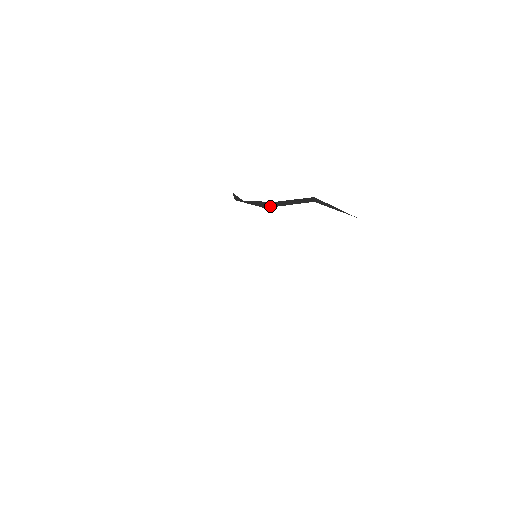
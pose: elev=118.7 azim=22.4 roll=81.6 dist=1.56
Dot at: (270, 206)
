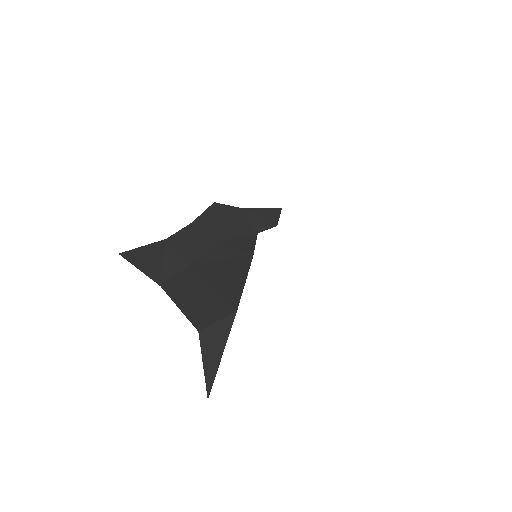
Dot at: (174, 284)
